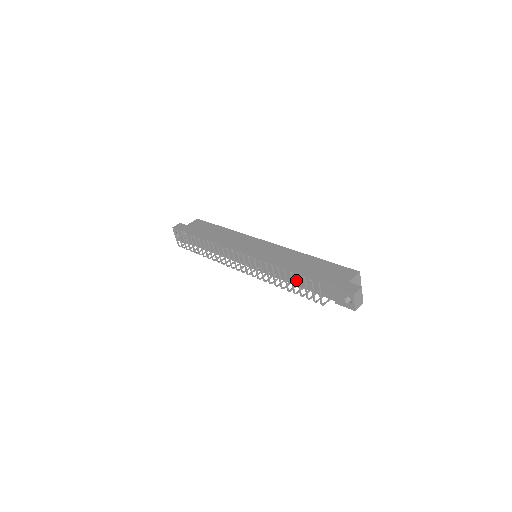
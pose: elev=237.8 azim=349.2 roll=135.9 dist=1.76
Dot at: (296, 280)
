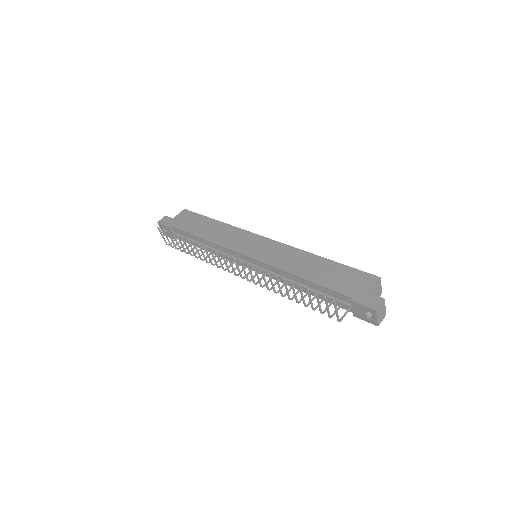
Dot at: (305, 289)
